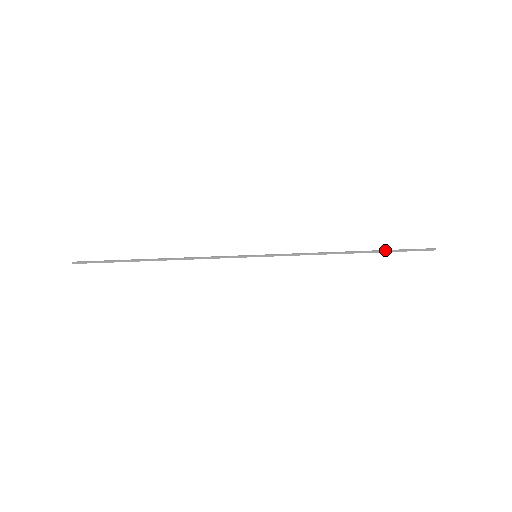
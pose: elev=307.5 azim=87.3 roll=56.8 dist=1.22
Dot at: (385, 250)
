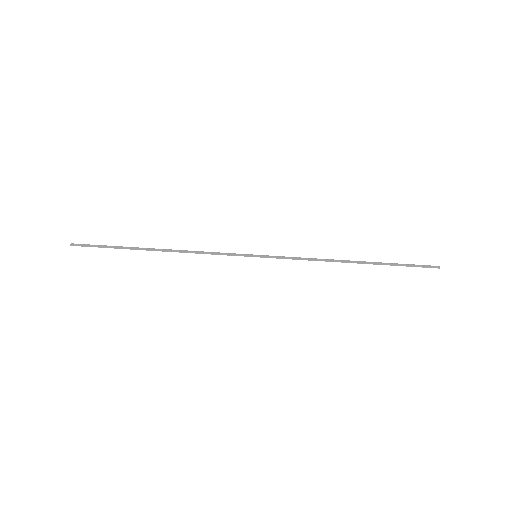
Dot at: occluded
